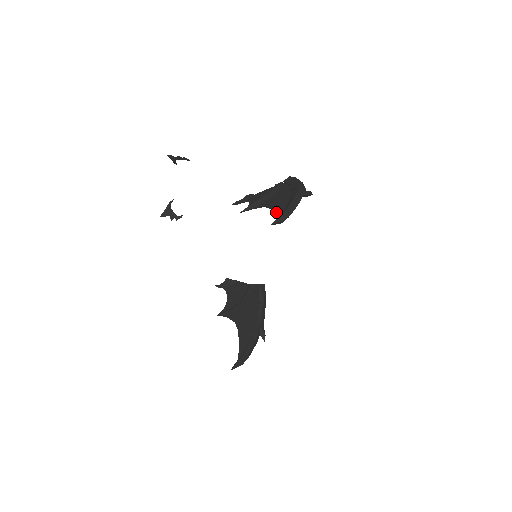
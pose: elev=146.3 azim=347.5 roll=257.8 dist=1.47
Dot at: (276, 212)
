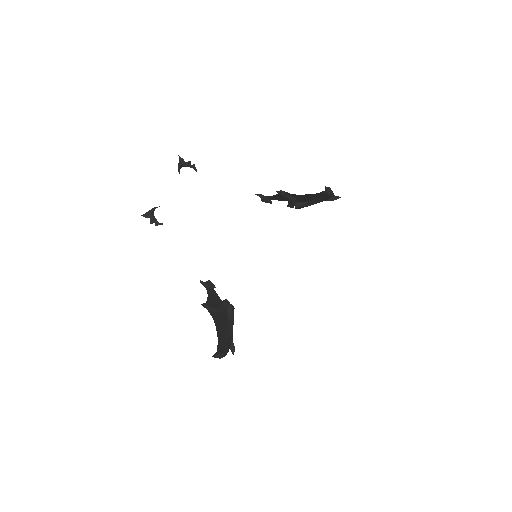
Dot at: (316, 193)
